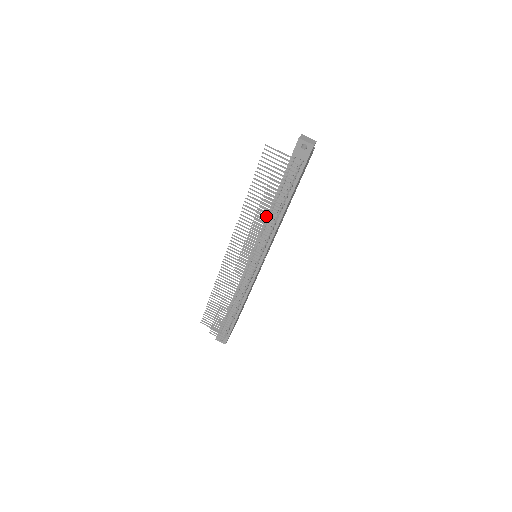
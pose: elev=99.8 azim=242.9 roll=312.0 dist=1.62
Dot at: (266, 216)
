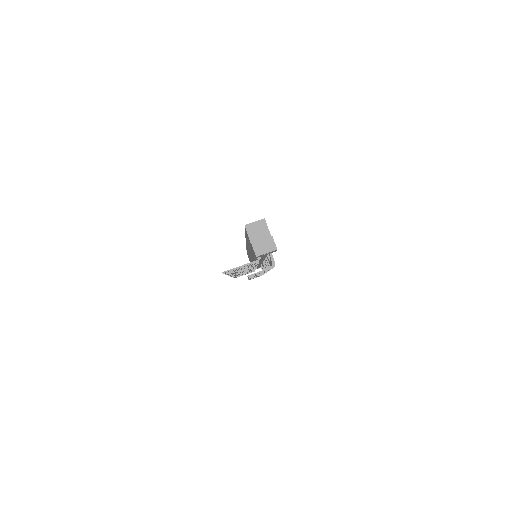
Dot at: occluded
